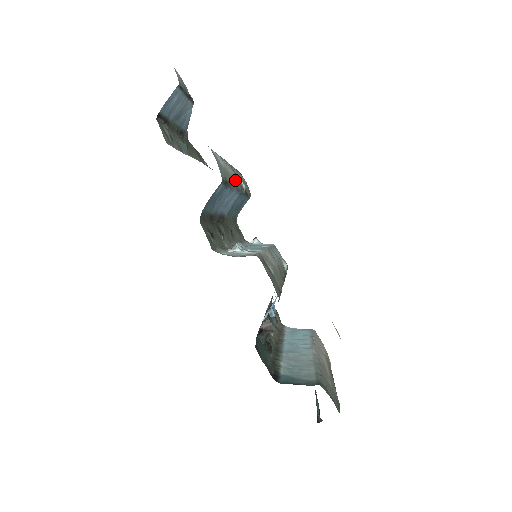
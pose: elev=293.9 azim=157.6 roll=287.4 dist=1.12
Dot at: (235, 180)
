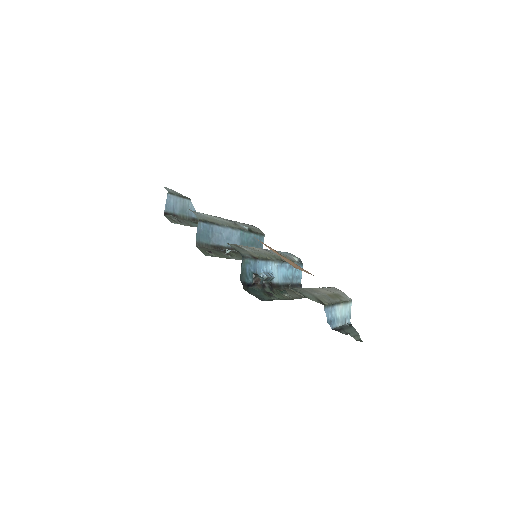
Dot at: (228, 224)
